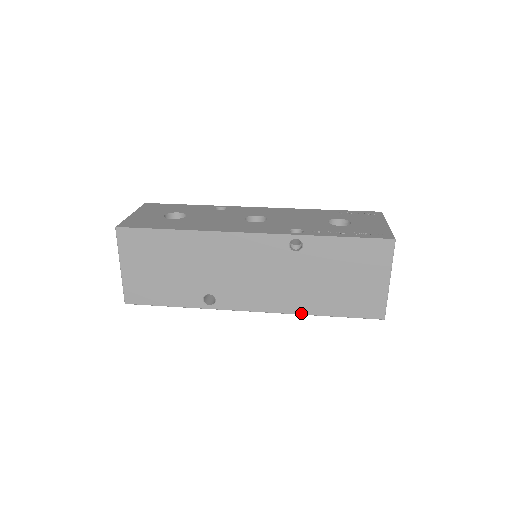
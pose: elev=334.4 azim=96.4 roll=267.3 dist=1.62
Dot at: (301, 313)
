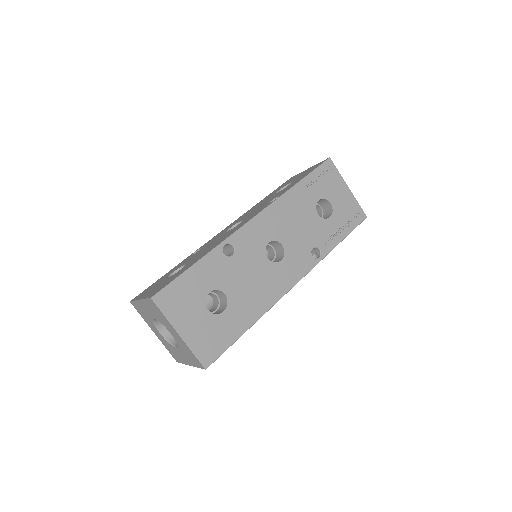
Dot at: occluded
